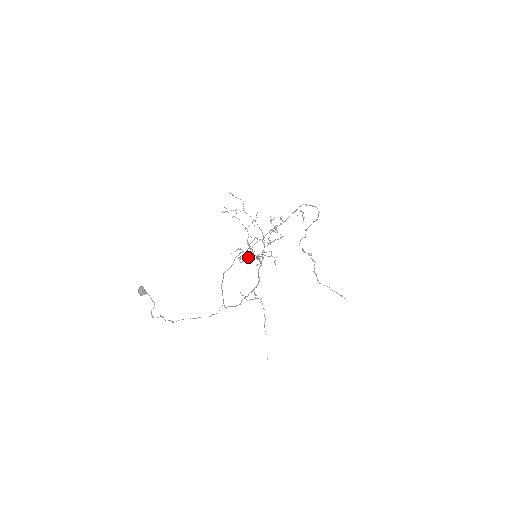
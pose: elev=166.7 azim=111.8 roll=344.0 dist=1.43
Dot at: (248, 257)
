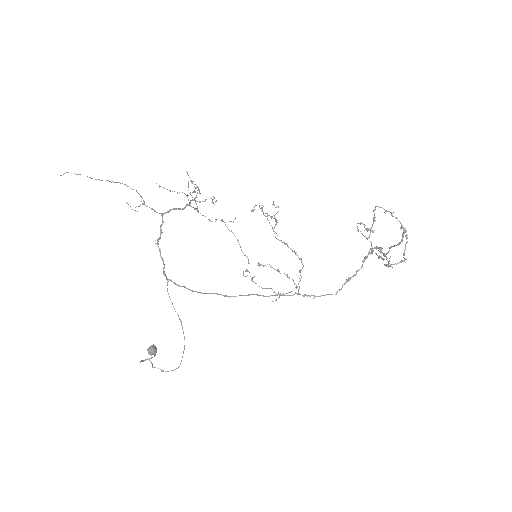
Dot at: (249, 263)
